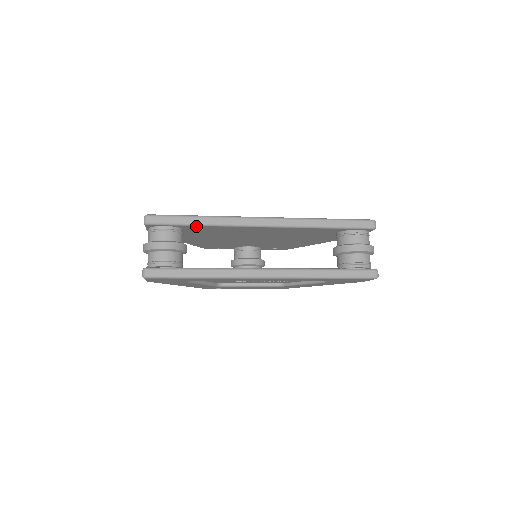
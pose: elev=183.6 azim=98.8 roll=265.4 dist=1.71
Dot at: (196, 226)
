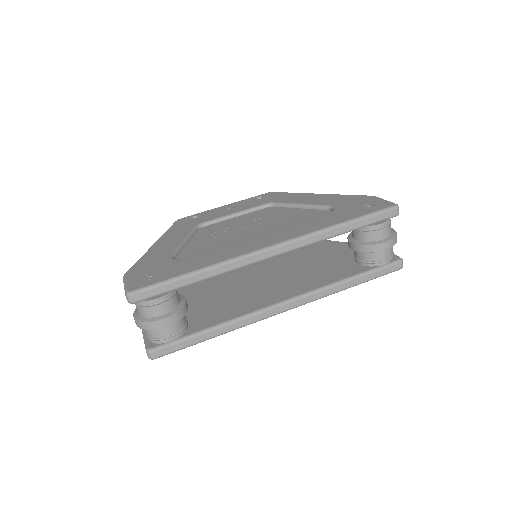
Dot at: (193, 282)
